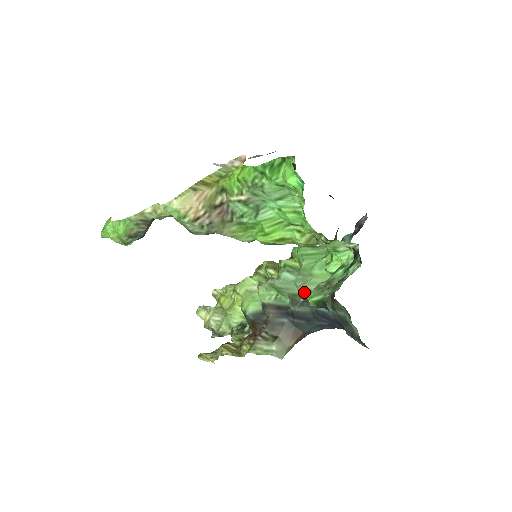
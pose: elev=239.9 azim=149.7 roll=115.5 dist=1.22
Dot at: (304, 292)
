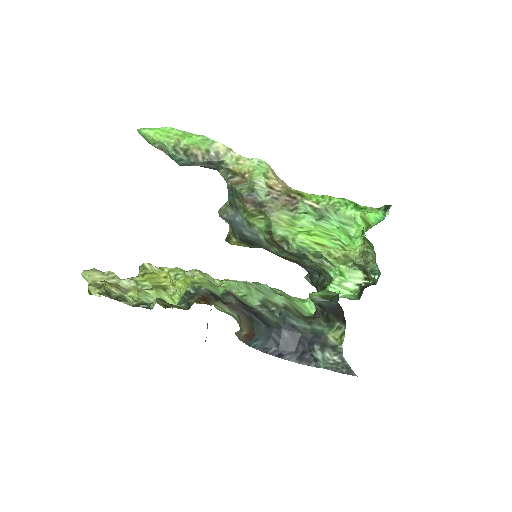
Dot at: (285, 301)
